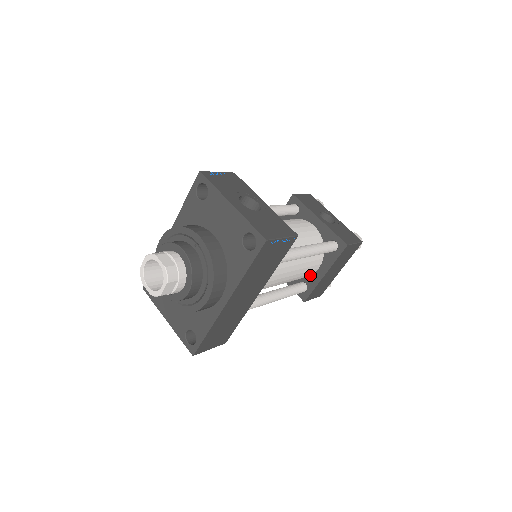
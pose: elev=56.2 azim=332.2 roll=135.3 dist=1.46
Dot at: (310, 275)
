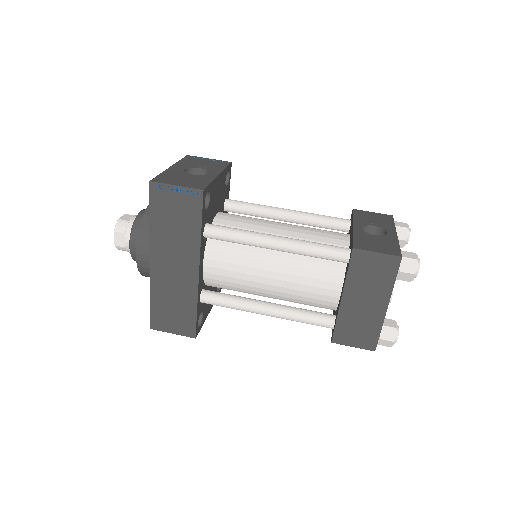
Dot at: (338, 303)
